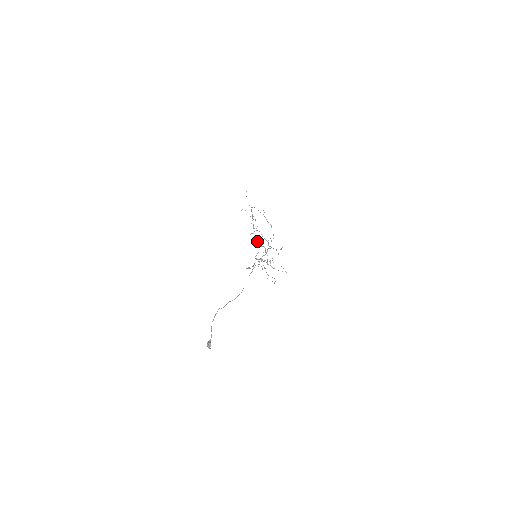
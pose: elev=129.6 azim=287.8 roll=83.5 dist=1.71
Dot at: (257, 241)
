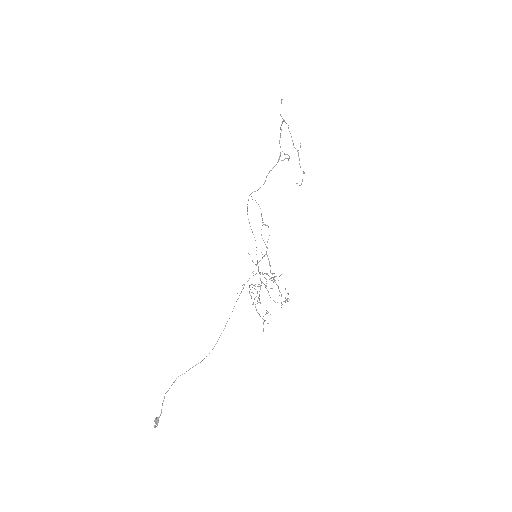
Dot at: (280, 146)
